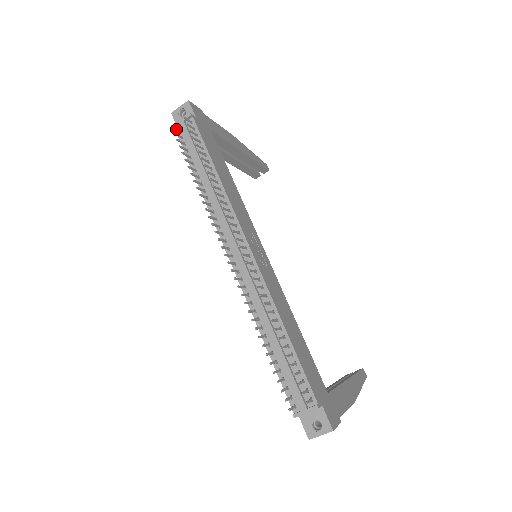
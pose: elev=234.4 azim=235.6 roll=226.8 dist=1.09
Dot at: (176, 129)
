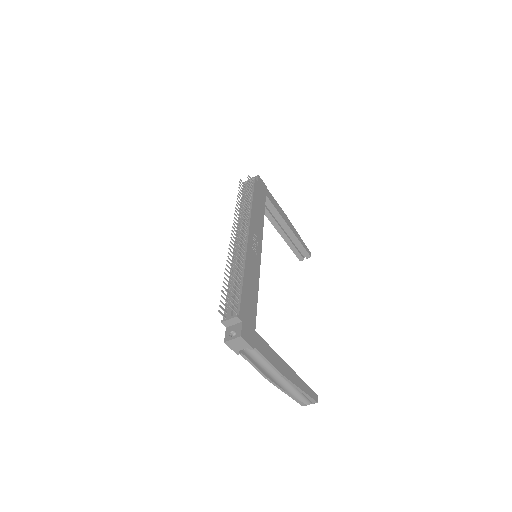
Dot at: (243, 183)
